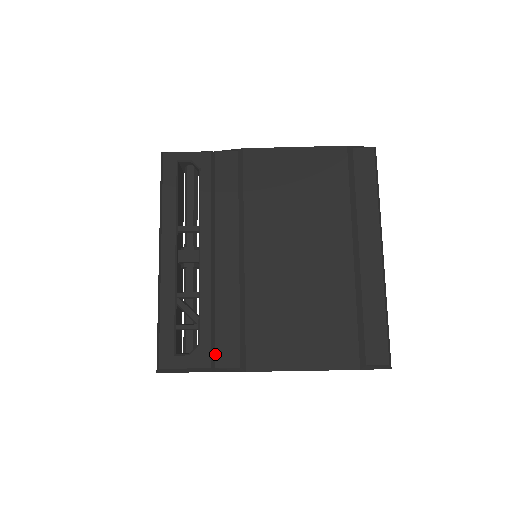
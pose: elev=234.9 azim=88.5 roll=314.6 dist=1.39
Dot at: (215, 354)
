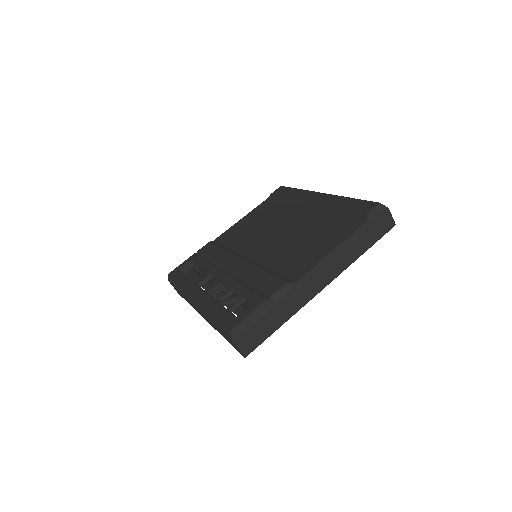
Dot at: (264, 293)
